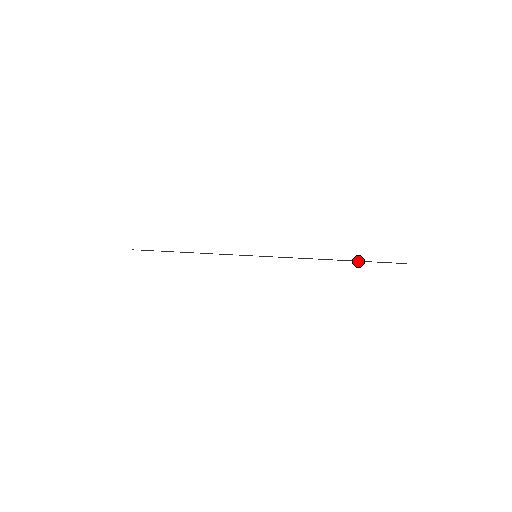
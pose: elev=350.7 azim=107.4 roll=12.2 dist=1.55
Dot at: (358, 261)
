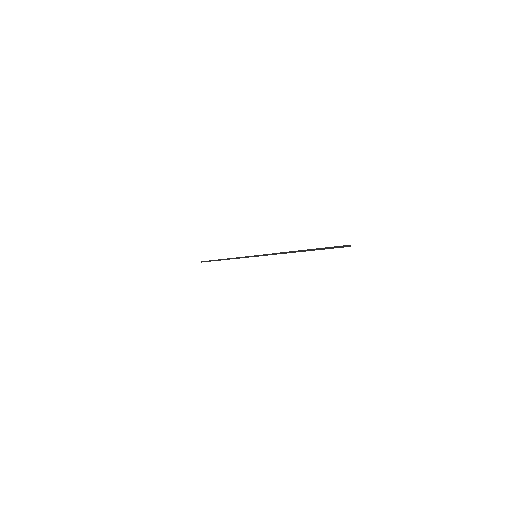
Dot at: occluded
